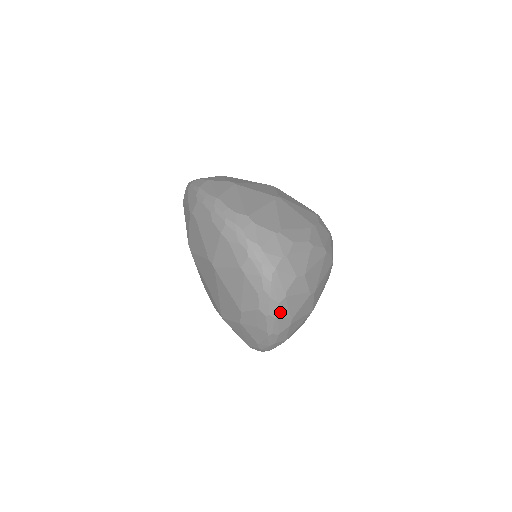
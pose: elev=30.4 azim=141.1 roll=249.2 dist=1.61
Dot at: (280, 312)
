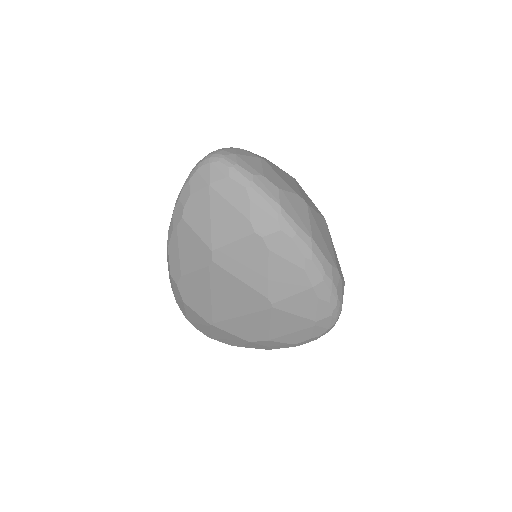
Dot at: occluded
